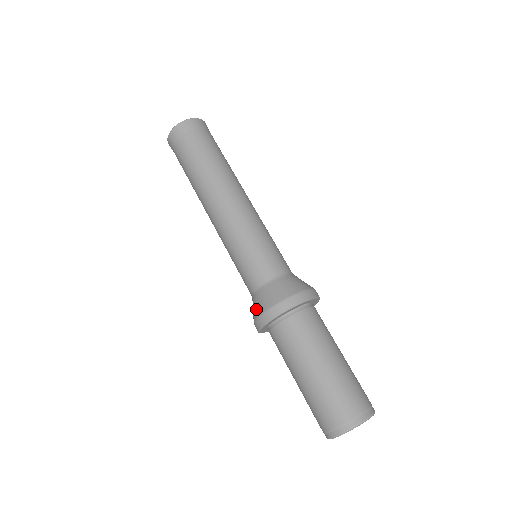
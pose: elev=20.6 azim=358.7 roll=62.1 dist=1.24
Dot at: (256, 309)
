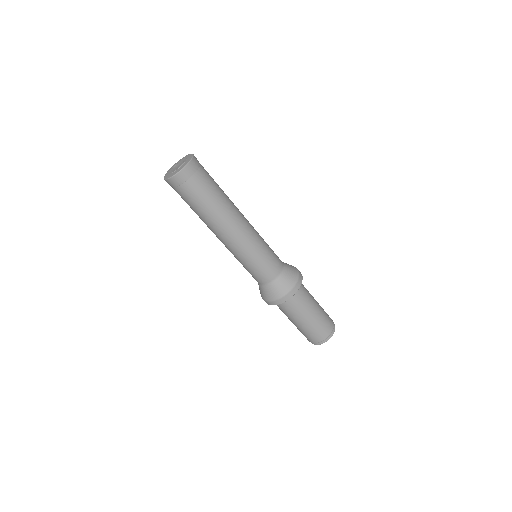
Dot at: (281, 290)
